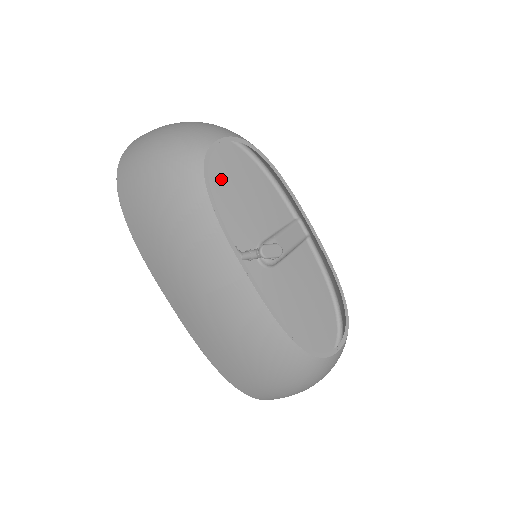
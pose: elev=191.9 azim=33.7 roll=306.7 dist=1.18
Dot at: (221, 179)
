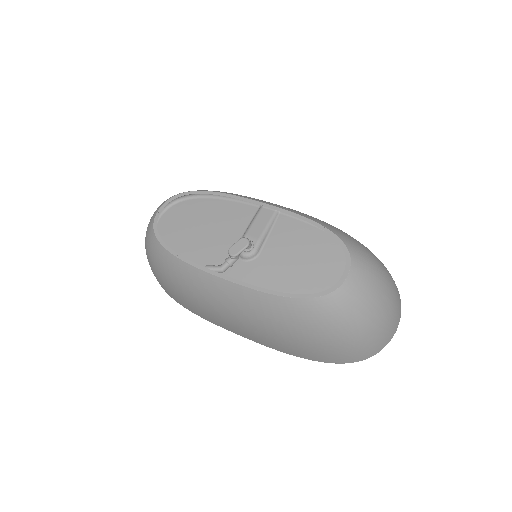
Dot at: (186, 230)
